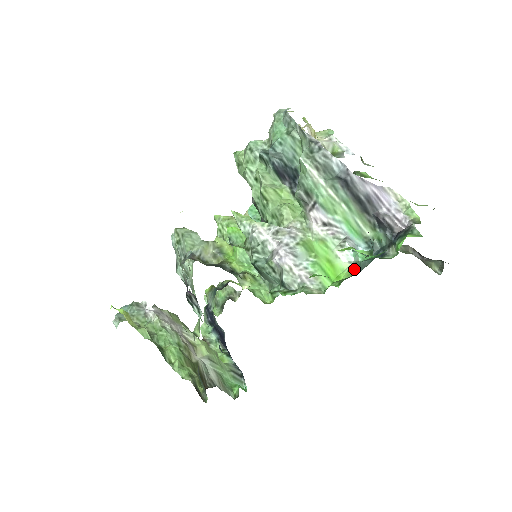
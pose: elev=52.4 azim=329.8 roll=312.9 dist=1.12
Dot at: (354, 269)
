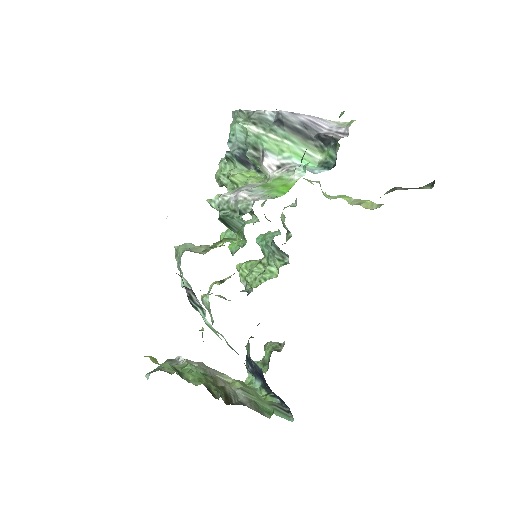
Dot at: occluded
